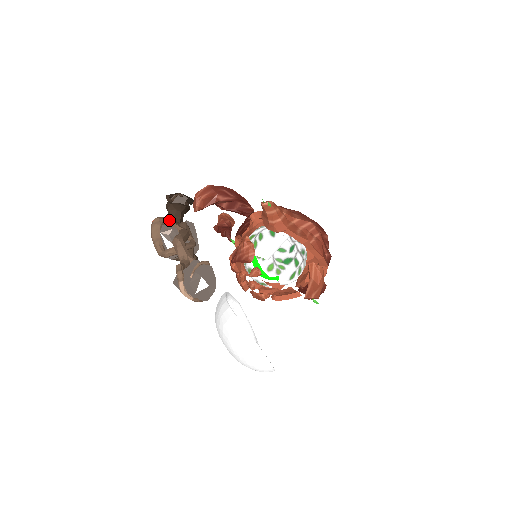
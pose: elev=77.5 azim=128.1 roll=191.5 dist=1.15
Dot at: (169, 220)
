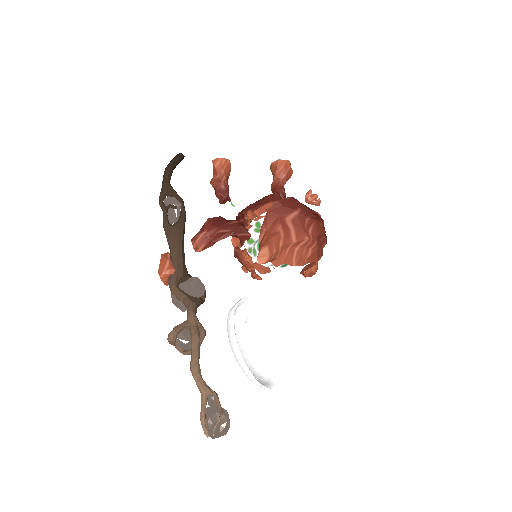
Dot at: (180, 328)
